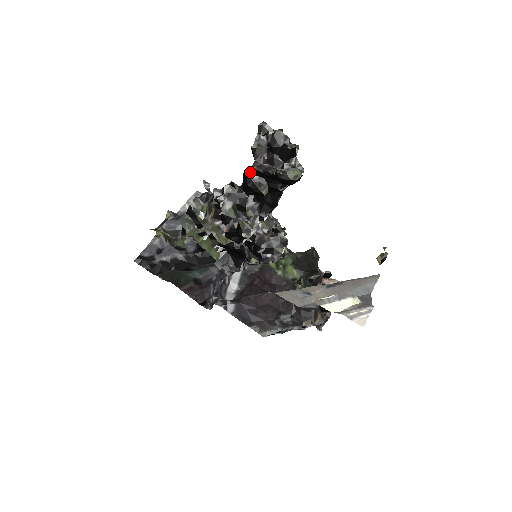
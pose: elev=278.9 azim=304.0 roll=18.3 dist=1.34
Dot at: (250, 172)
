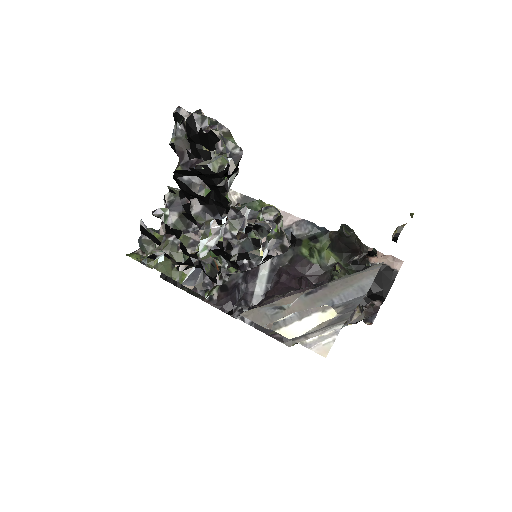
Dot at: (178, 173)
